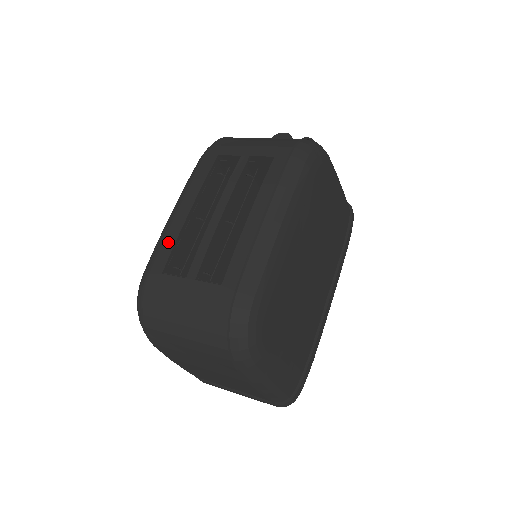
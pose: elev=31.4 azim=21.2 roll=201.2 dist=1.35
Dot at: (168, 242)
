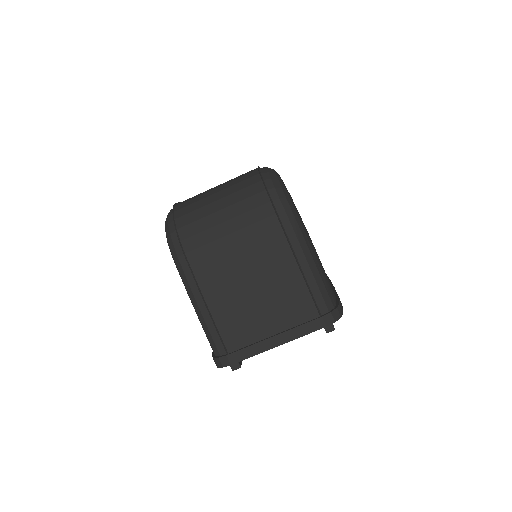
Dot at: occluded
